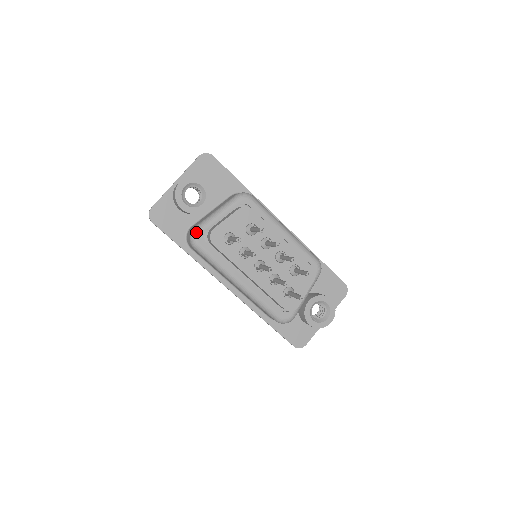
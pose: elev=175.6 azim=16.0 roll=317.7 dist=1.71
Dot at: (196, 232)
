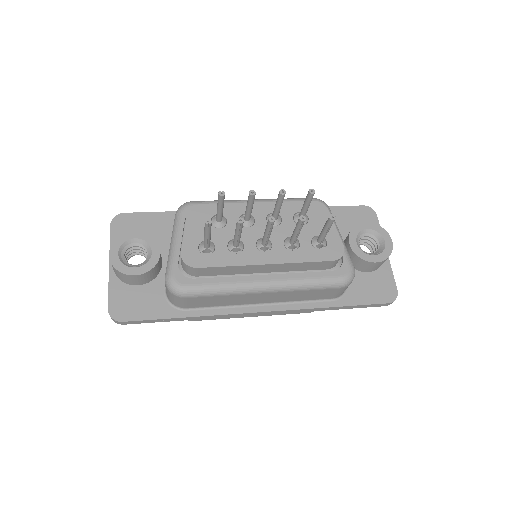
Dot at: (169, 278)
